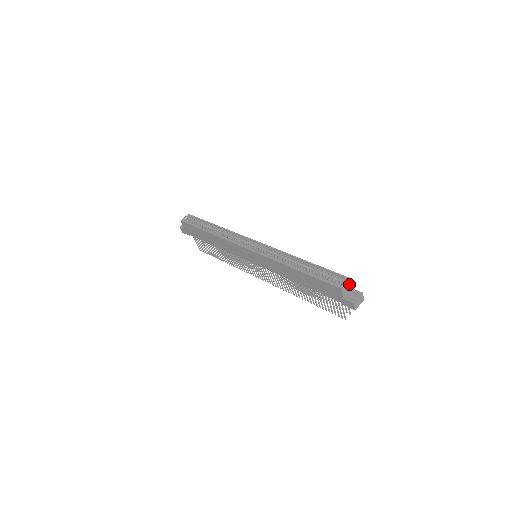
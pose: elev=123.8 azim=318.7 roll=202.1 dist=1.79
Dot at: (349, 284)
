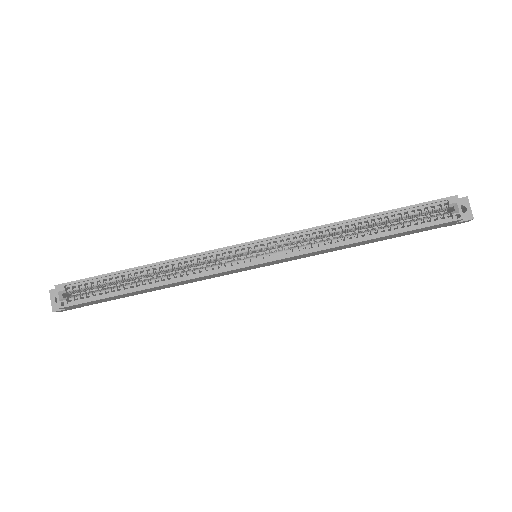
Dot at: (455, 202)
